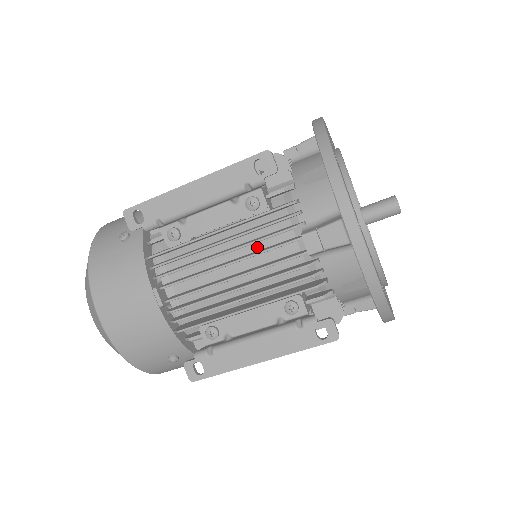
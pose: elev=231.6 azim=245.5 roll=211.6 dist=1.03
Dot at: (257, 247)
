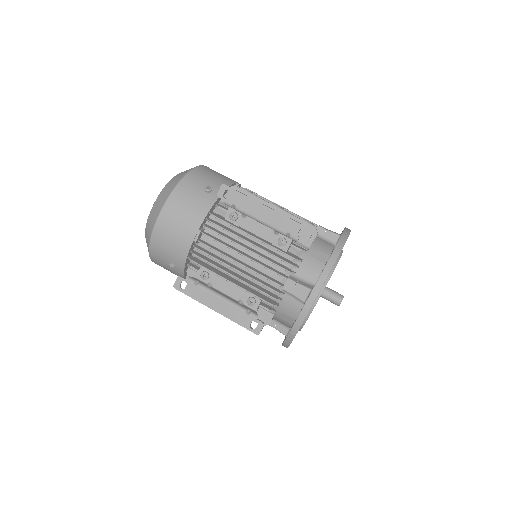
Dot at: (264, 261)
